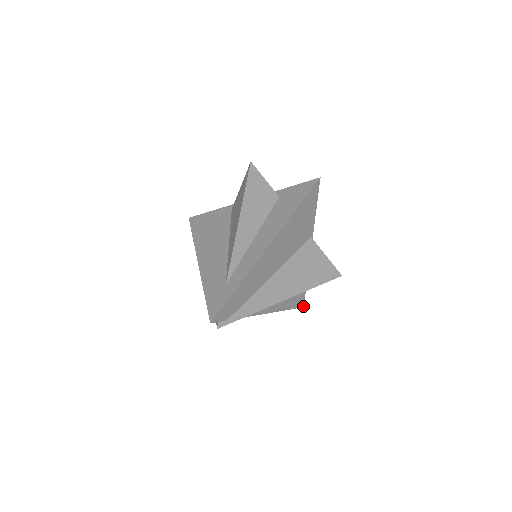
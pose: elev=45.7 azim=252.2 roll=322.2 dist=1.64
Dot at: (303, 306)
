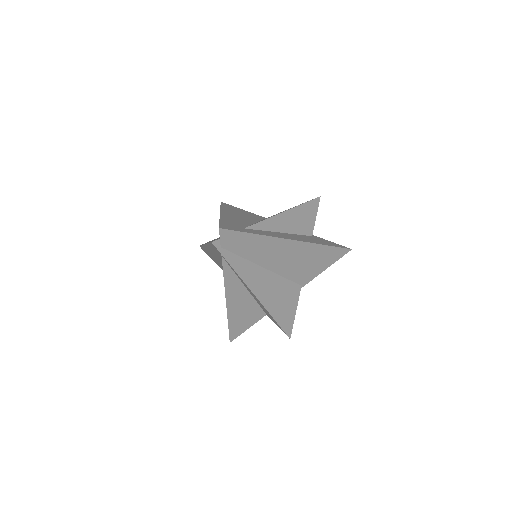
Dot at: (231, 341)
